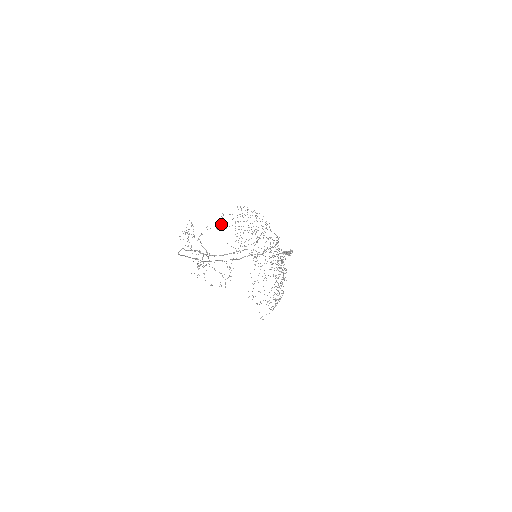
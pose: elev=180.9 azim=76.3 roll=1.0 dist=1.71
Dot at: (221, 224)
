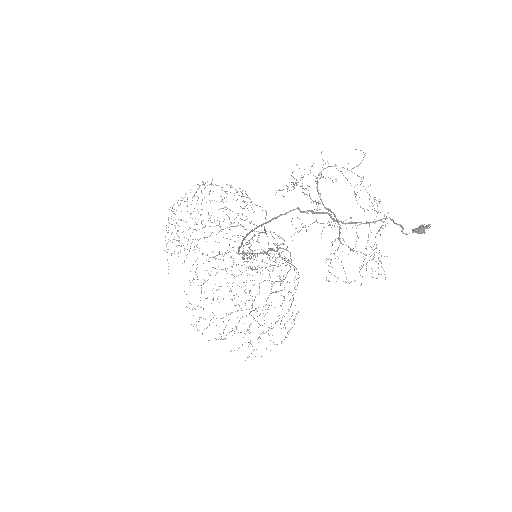
Dot at: occluded
